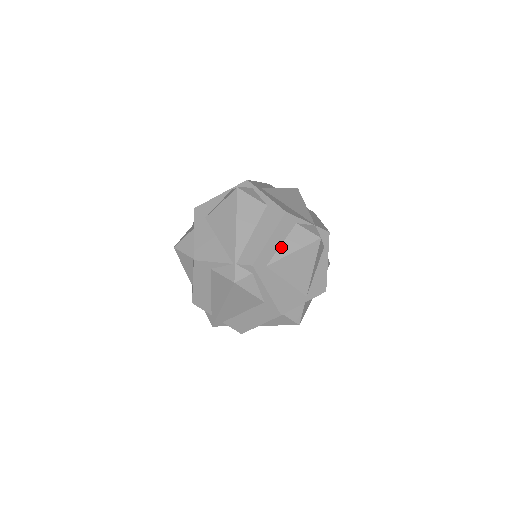
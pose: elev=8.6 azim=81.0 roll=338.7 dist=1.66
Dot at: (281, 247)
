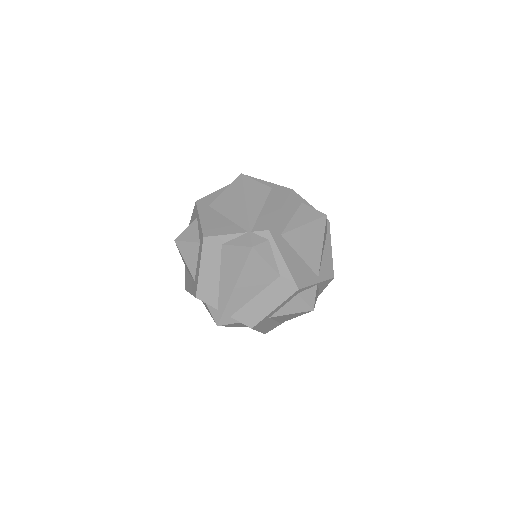
Dot at: (292, 220)
